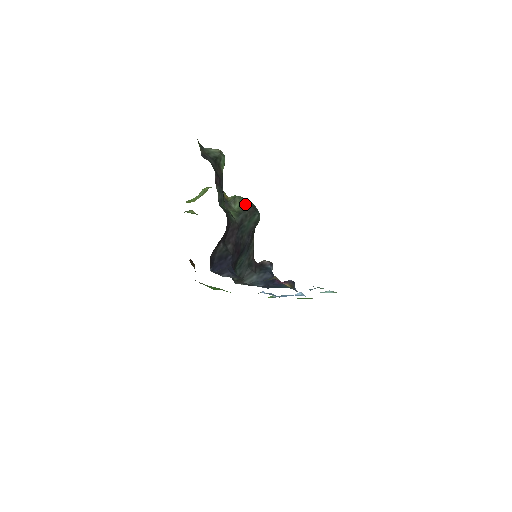
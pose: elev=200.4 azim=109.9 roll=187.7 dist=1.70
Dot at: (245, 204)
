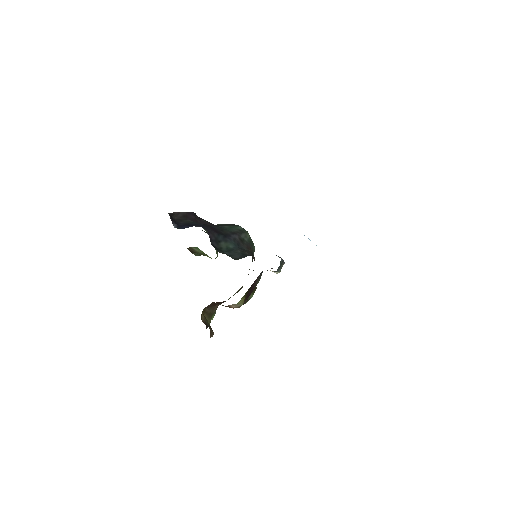
Dot at: occluded
